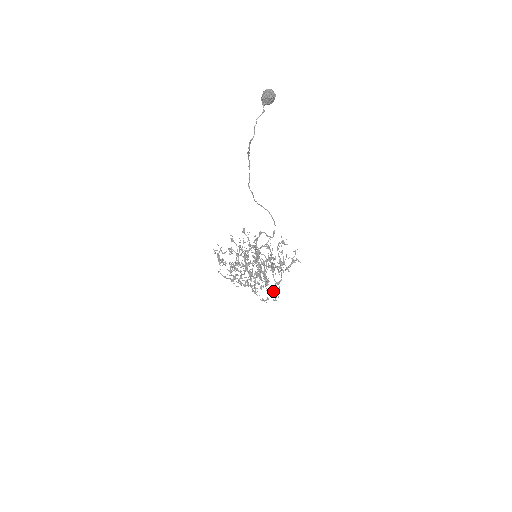
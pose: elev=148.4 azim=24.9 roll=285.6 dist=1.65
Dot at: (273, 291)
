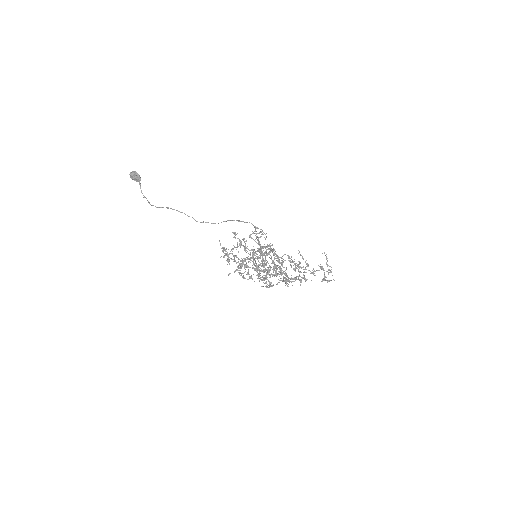
Dot at: (320, 267)
